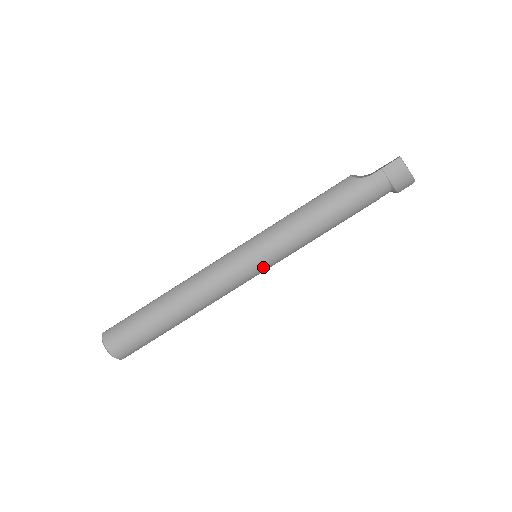
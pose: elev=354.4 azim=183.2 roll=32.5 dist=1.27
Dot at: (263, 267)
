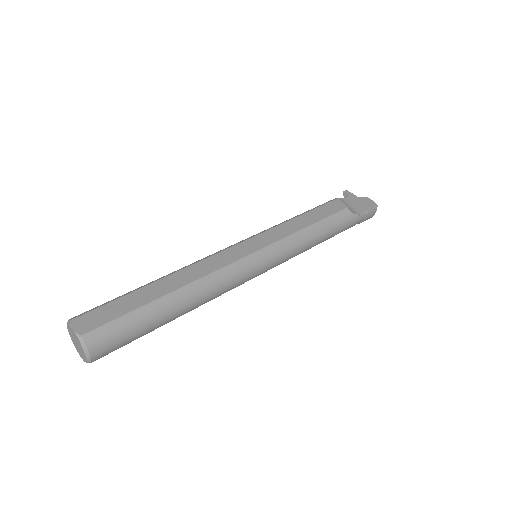
Dot at: (264, 272)
